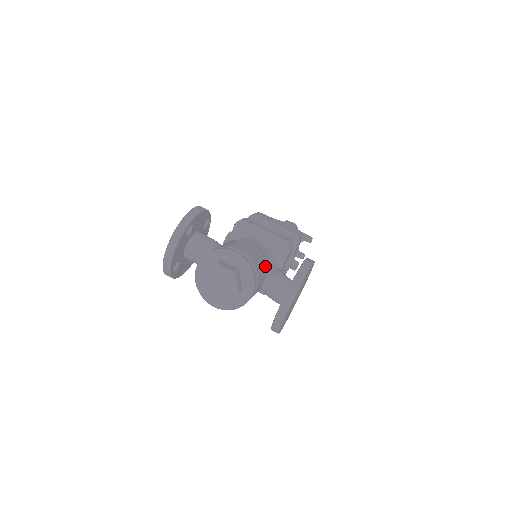
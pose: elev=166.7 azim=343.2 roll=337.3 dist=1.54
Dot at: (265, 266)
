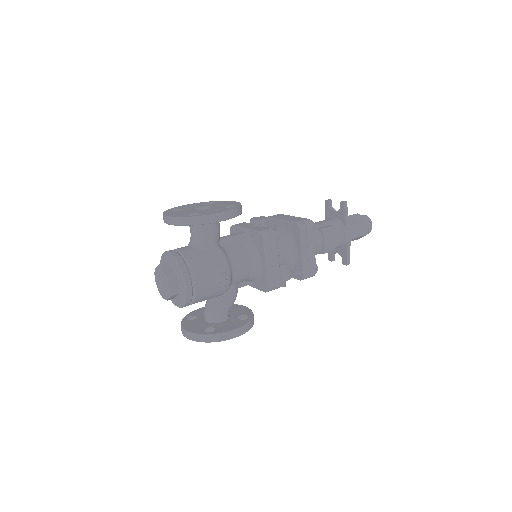
Dot at: (217, 295)
